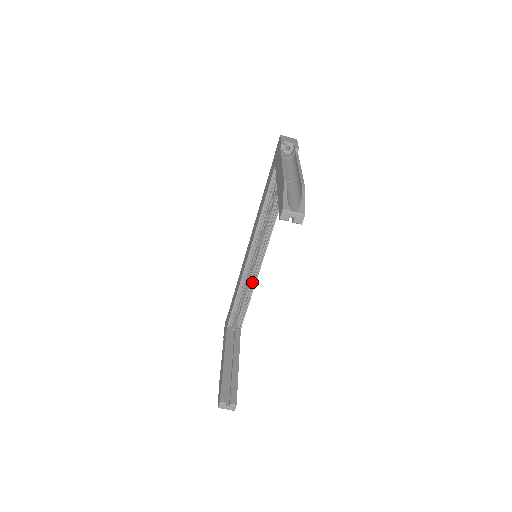
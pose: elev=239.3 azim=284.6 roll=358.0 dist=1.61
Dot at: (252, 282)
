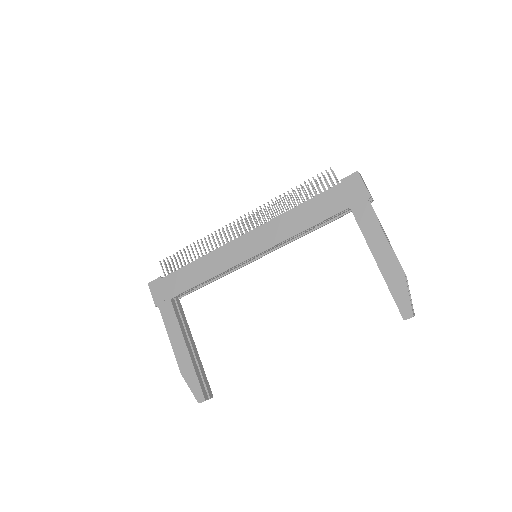
Dot at: (229, 270)
